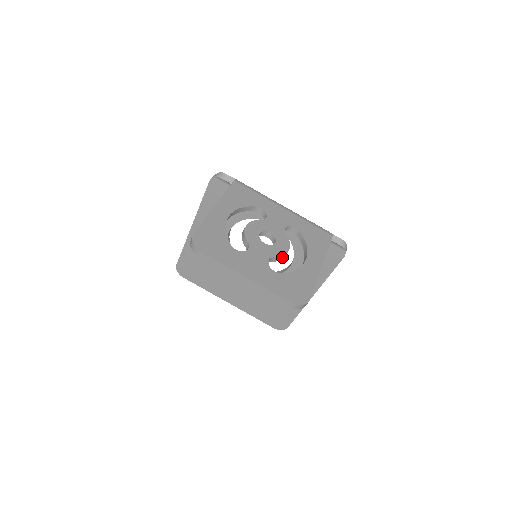
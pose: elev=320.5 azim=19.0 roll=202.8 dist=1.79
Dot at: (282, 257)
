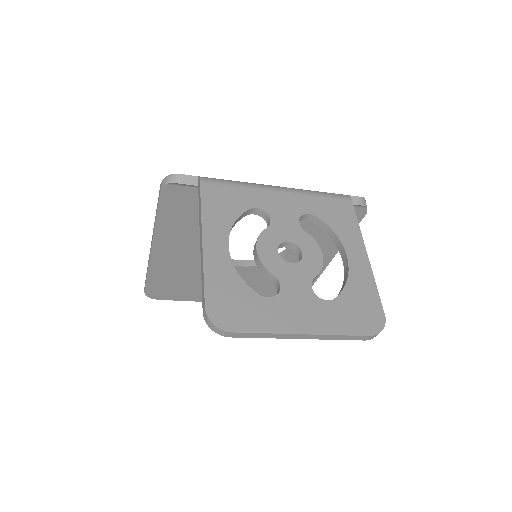
Dot at: (320, 270)
